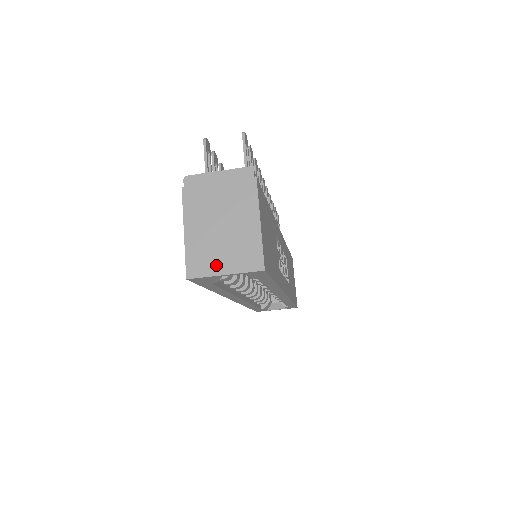
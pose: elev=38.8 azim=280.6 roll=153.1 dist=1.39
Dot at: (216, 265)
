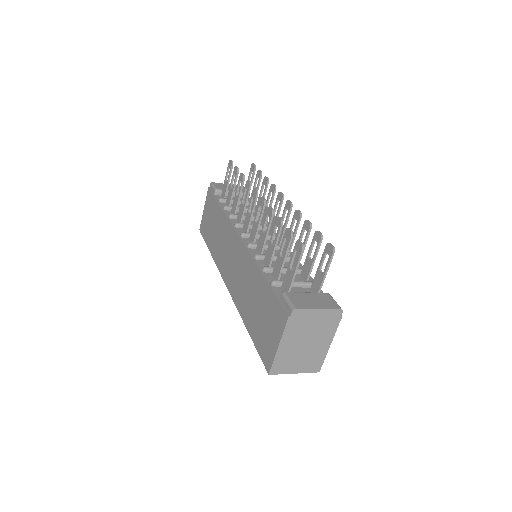
Dot at: (292, 368)
